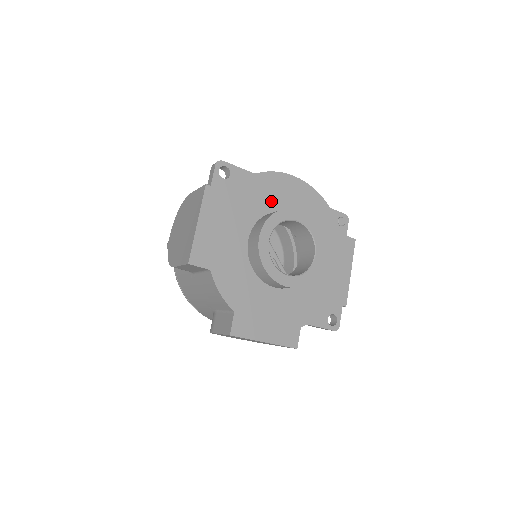
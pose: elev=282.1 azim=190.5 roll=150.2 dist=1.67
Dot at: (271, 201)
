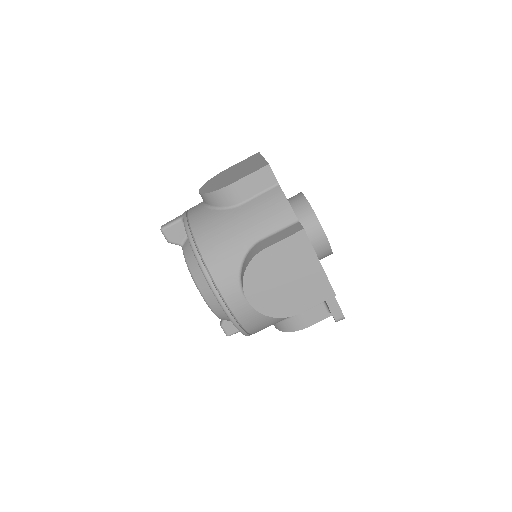
Dot at: occluded
